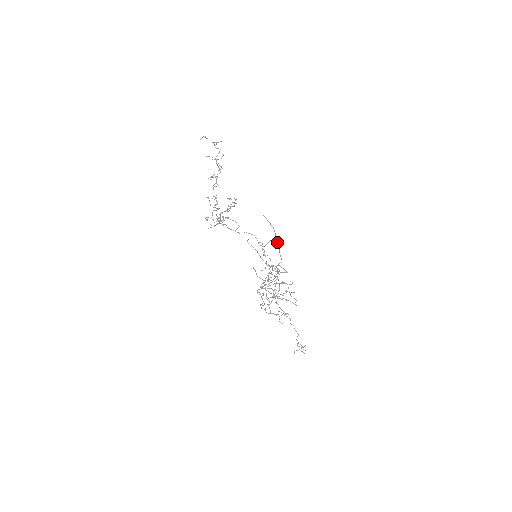
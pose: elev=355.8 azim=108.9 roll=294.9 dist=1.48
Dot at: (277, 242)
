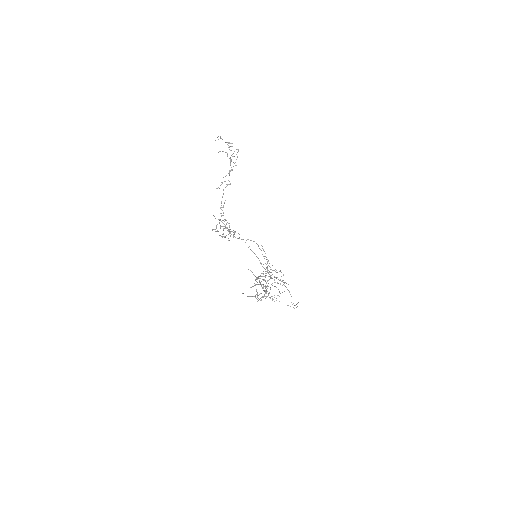
Dot at: (262, 287)
